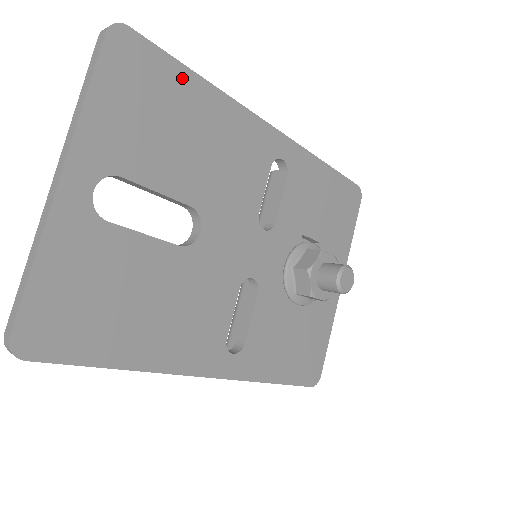
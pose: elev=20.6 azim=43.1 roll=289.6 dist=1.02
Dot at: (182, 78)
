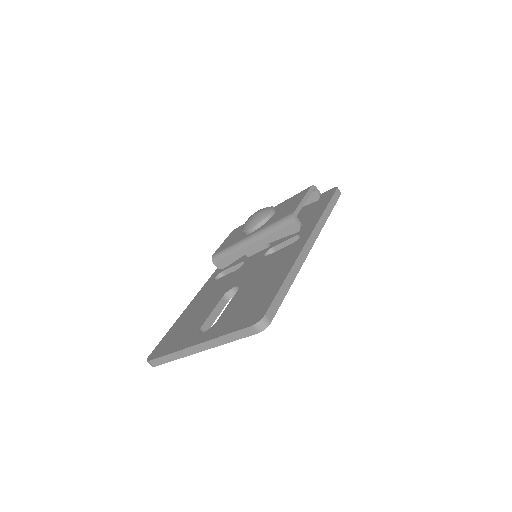
Dot at: occluded
